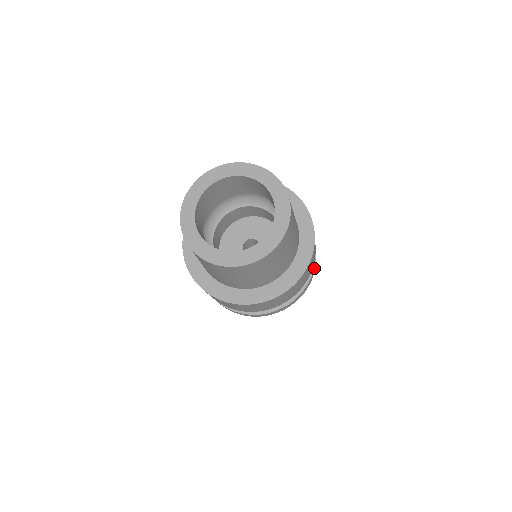
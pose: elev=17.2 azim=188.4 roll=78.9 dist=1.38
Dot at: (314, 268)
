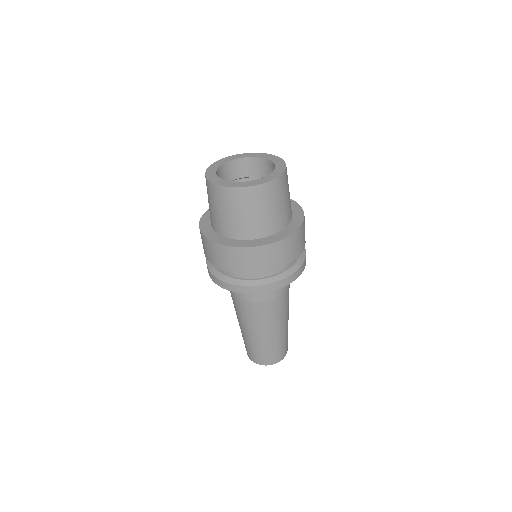
Dot at: (304, 262)
